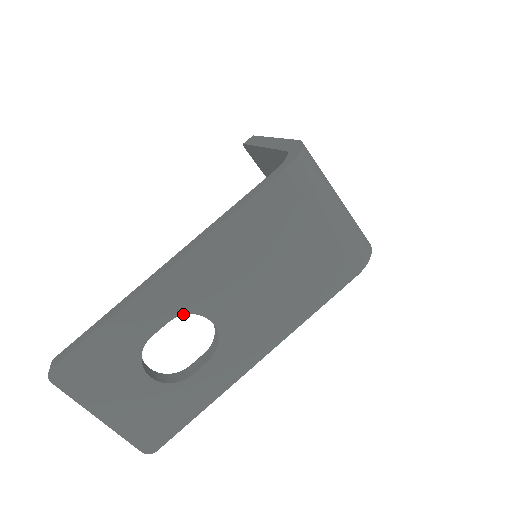
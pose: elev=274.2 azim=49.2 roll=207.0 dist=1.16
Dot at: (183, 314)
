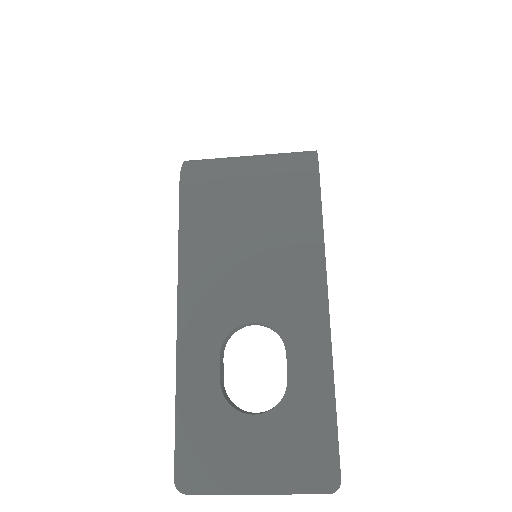
Dot at: (223, 340)
